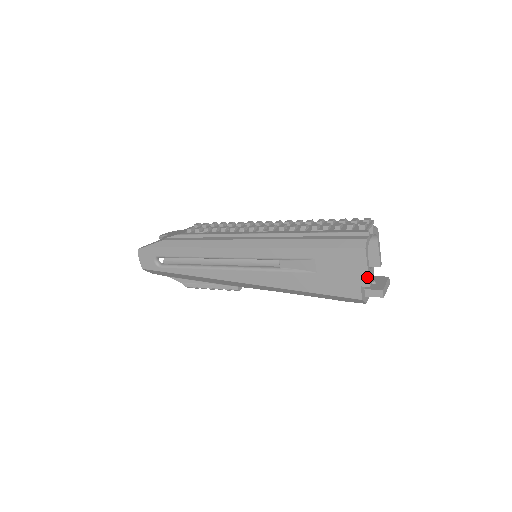
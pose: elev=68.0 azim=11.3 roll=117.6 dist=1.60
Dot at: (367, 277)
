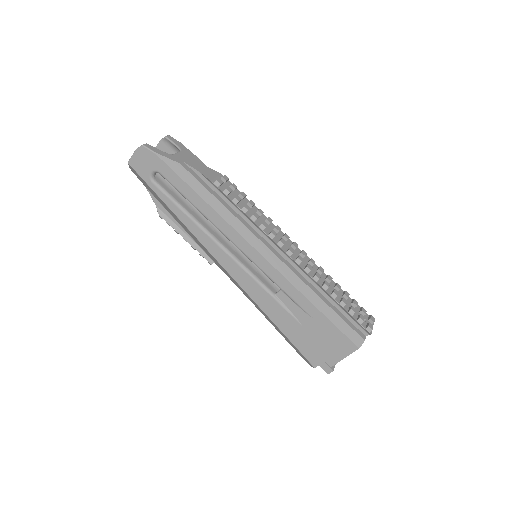
Dot at: (337, 362)
